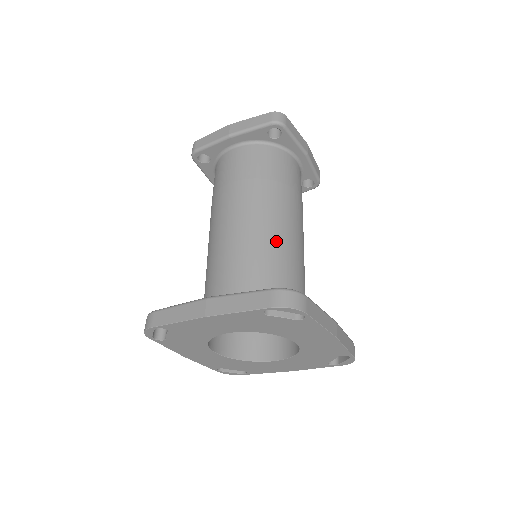
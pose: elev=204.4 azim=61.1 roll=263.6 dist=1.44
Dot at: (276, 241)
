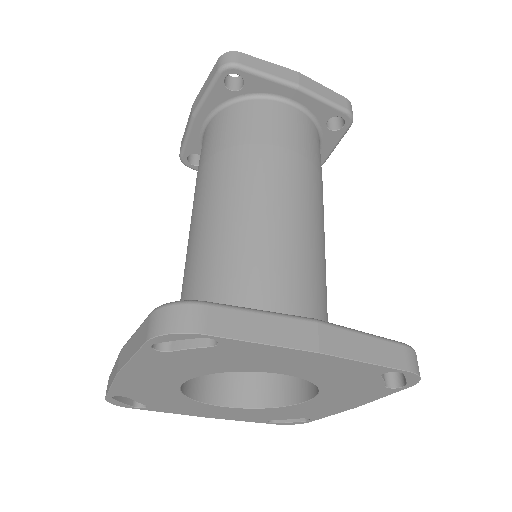
Dot at: (325, 259)
